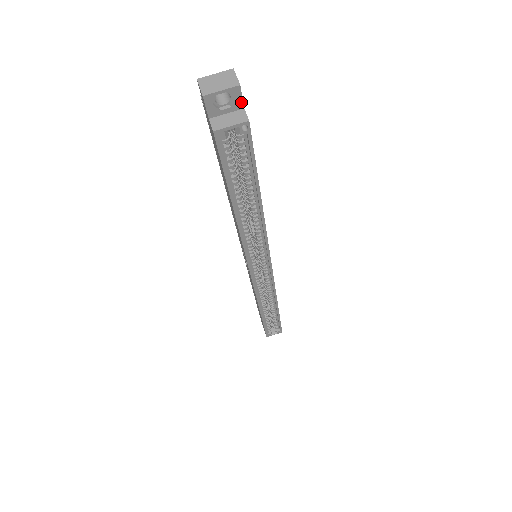
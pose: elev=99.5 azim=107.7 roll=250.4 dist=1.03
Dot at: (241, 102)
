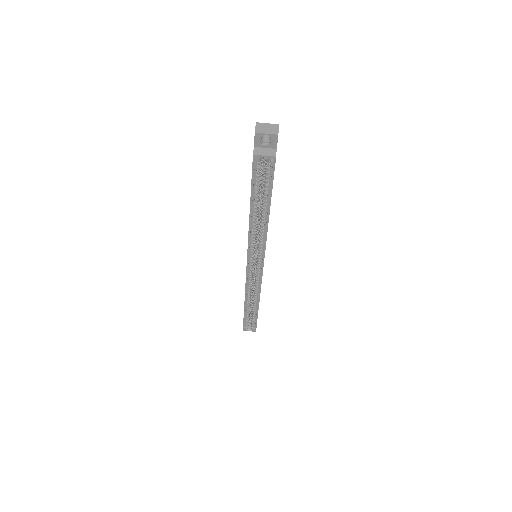
Dot at: (276, 145)
